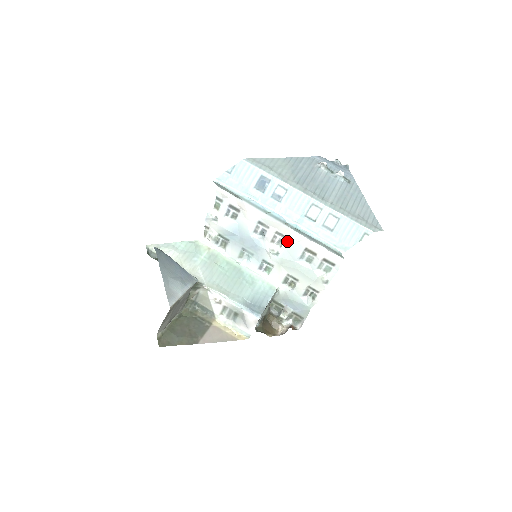
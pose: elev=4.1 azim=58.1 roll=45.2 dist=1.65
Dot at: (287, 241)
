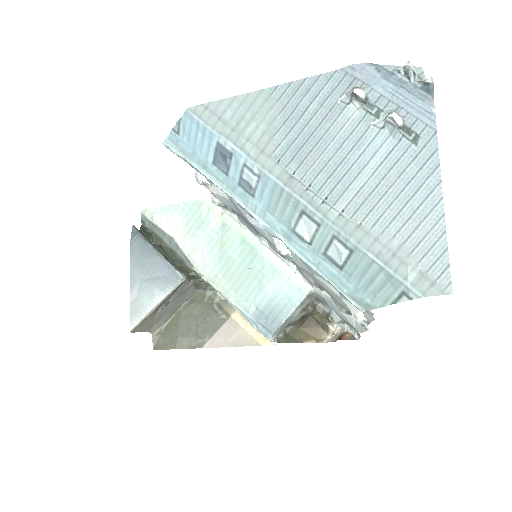
Dot at: occluded
